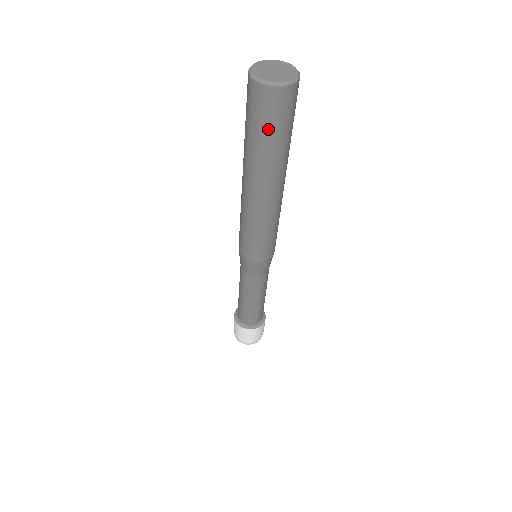
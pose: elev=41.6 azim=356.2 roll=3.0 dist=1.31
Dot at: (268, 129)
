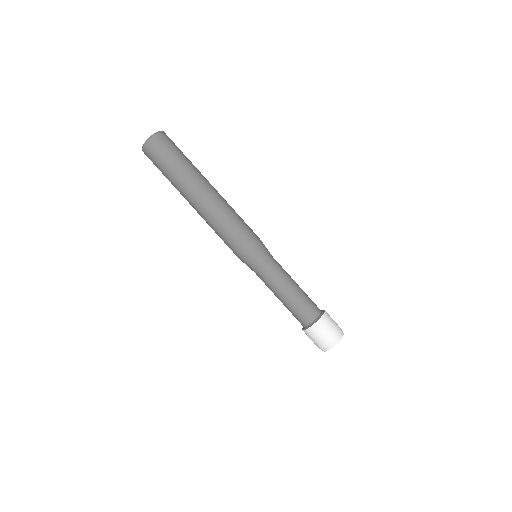
Dot at: (176, 153)
